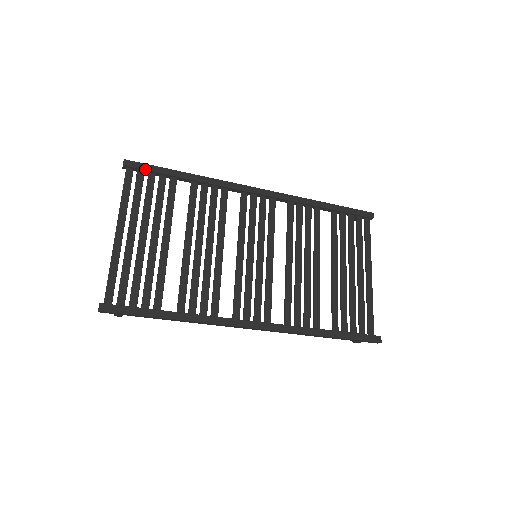
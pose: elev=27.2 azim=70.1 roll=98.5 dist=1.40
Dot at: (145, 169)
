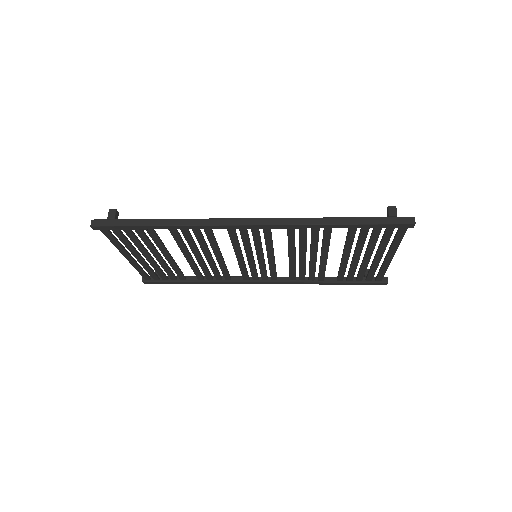
Dot at: (115, 229)
